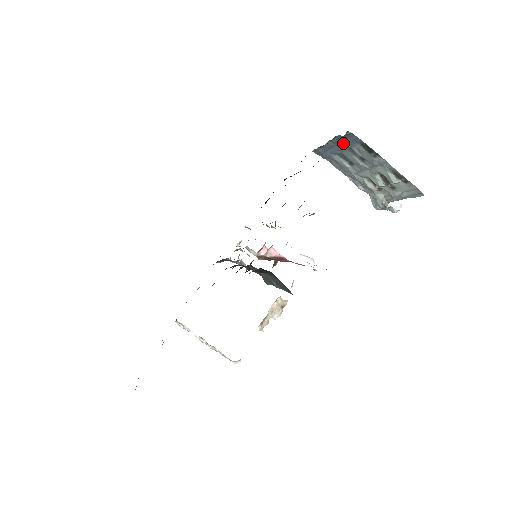
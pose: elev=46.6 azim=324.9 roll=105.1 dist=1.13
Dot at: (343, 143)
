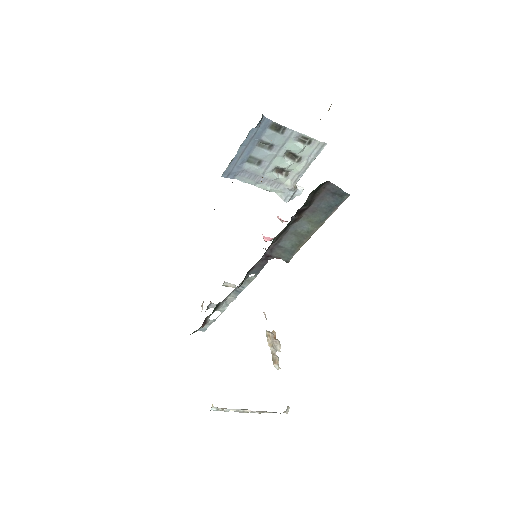
Dot at: (254, 138)
